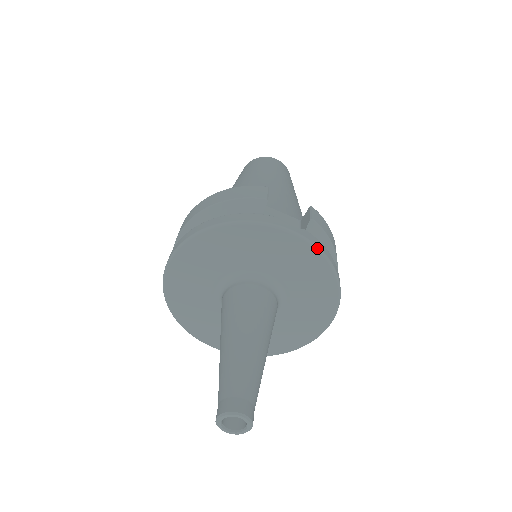
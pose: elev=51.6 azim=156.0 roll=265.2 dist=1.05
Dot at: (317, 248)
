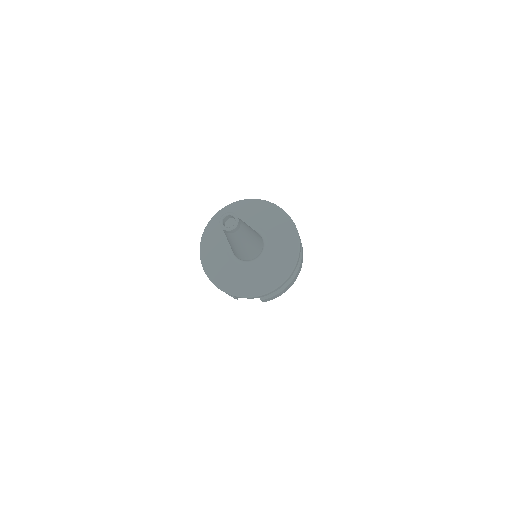
Dot at: (271, 203)
